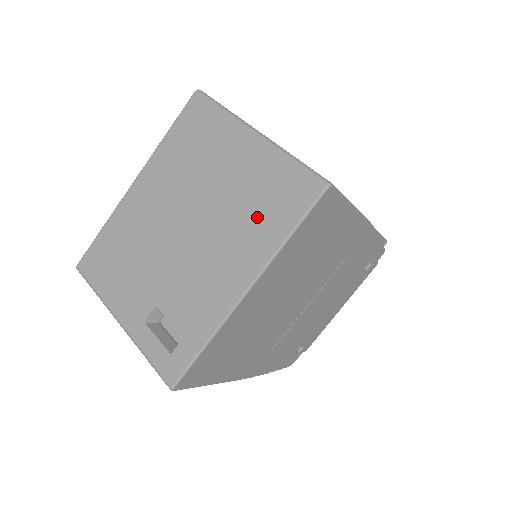
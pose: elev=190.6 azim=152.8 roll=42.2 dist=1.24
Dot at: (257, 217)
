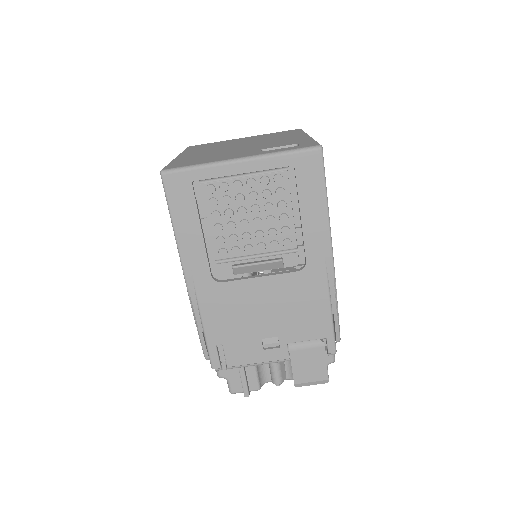
Dot at: (280, 135)
